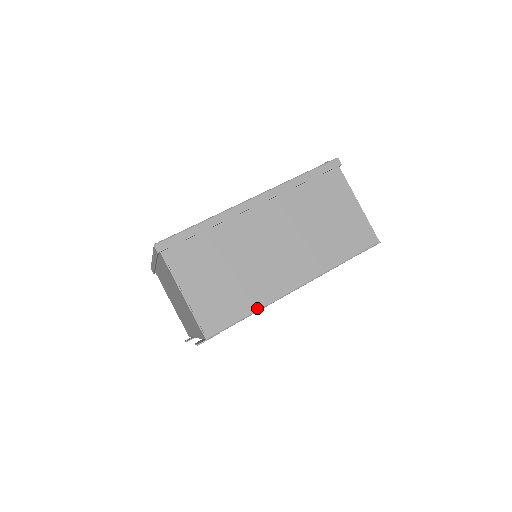
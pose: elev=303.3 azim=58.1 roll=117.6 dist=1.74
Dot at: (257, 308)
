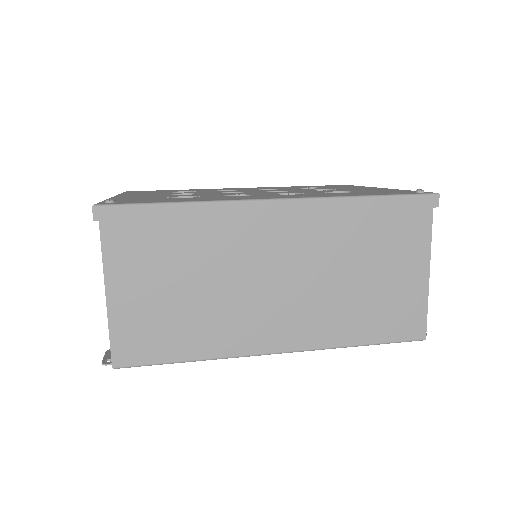
Dot at: (205, 357)
